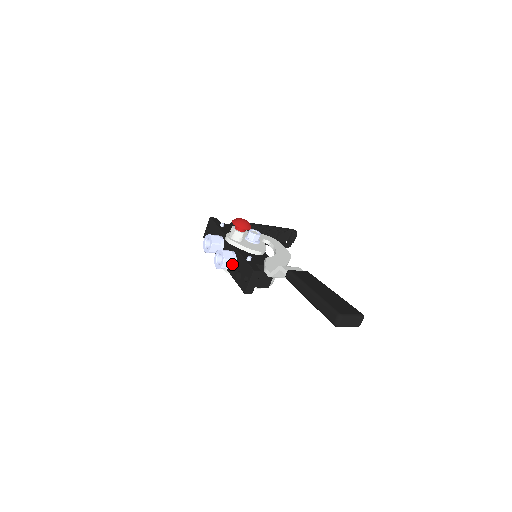
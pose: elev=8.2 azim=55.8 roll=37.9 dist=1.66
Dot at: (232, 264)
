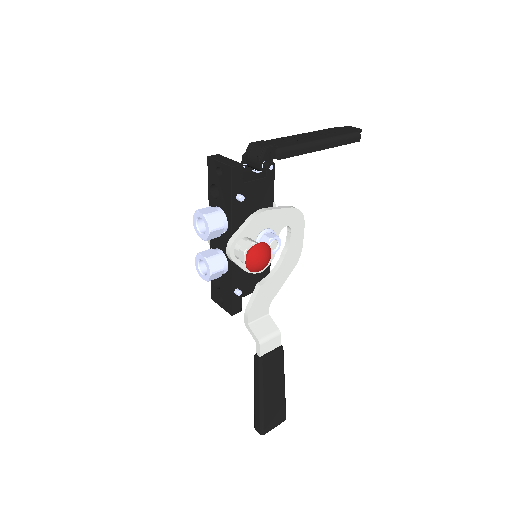
Dot at: occluded
